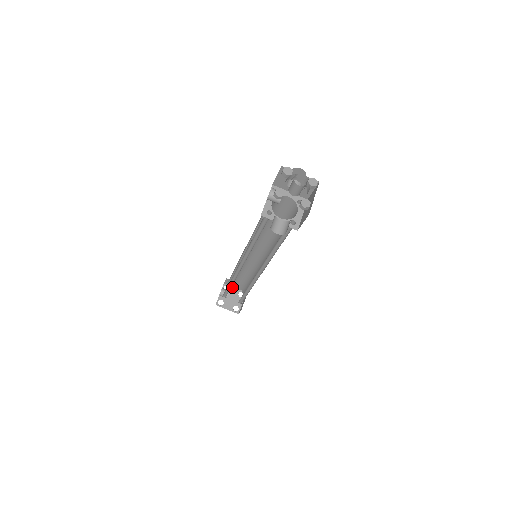
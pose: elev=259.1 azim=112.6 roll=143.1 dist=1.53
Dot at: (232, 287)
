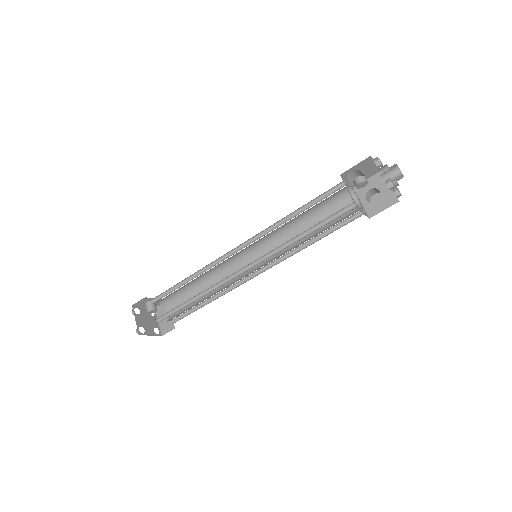
Dot at: occluded
